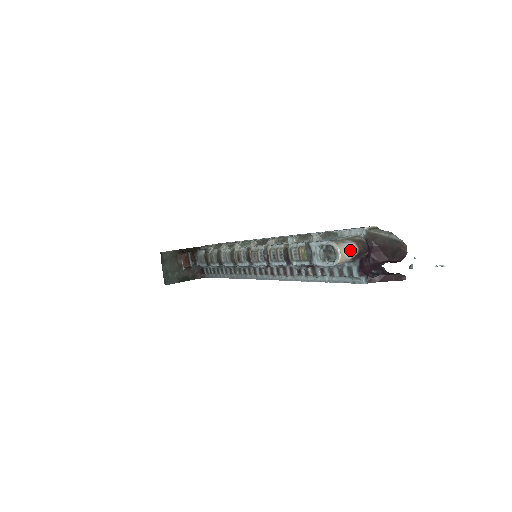
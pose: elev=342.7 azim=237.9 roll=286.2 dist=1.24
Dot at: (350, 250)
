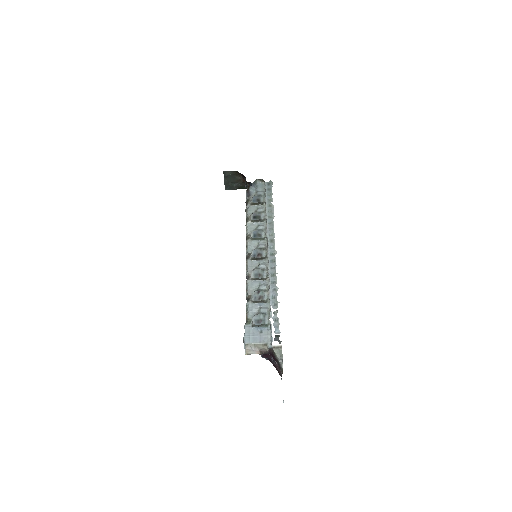
Dot at: (254, 353)
